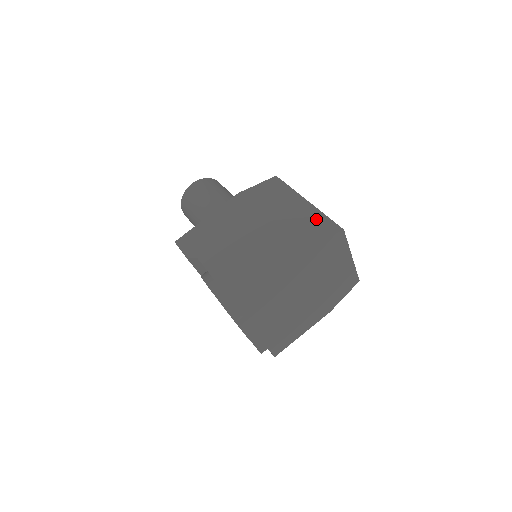
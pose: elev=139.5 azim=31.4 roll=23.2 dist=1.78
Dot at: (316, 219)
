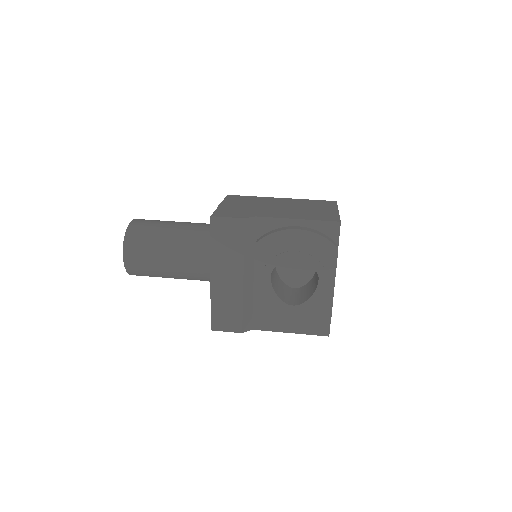
Dot at: occluded
